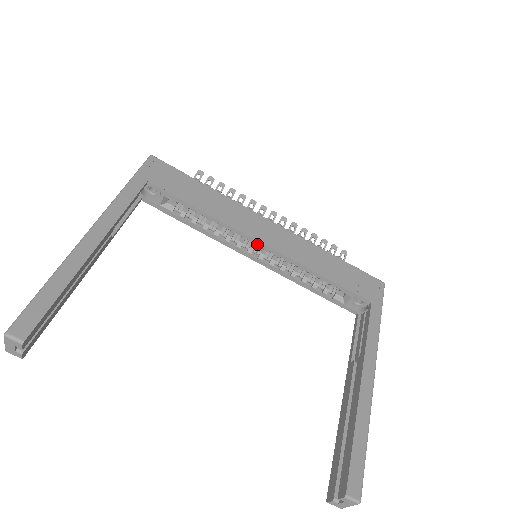
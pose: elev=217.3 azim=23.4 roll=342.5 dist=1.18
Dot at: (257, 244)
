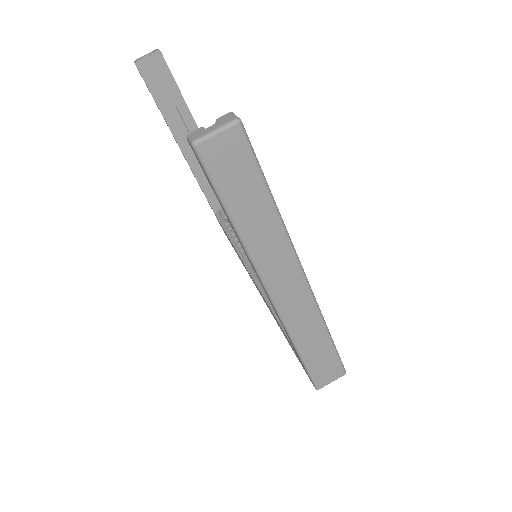
Dot at: occluded
